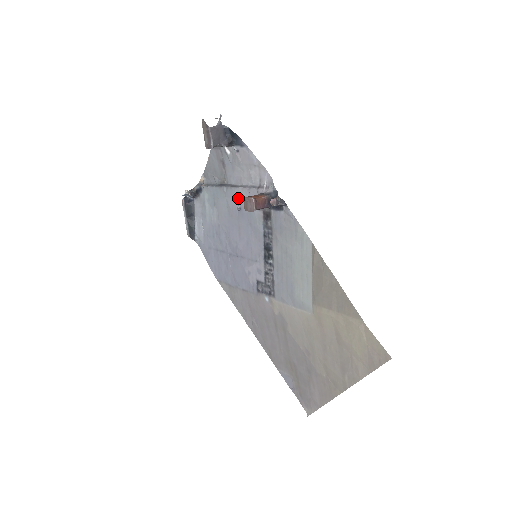
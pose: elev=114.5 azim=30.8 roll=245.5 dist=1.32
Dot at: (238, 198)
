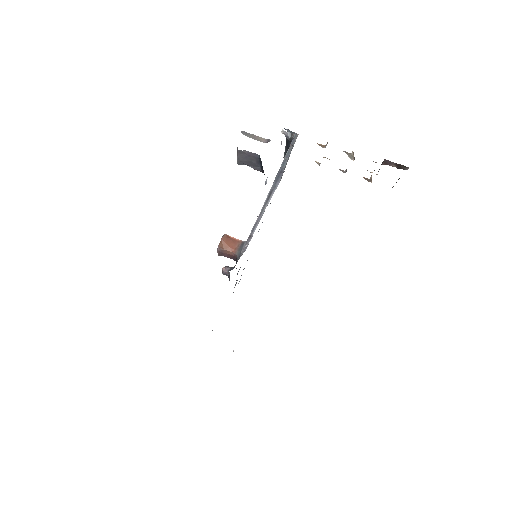
Dot at: occluded
